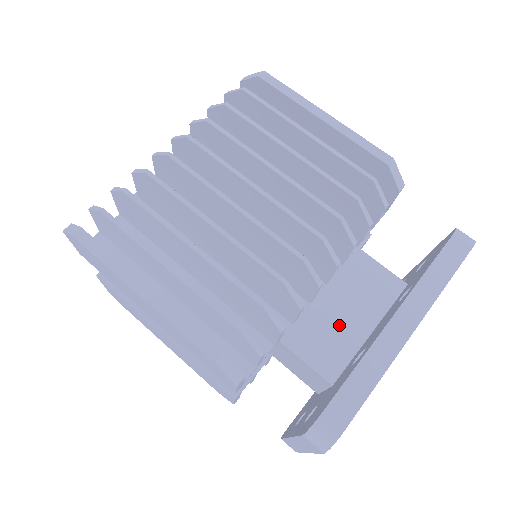
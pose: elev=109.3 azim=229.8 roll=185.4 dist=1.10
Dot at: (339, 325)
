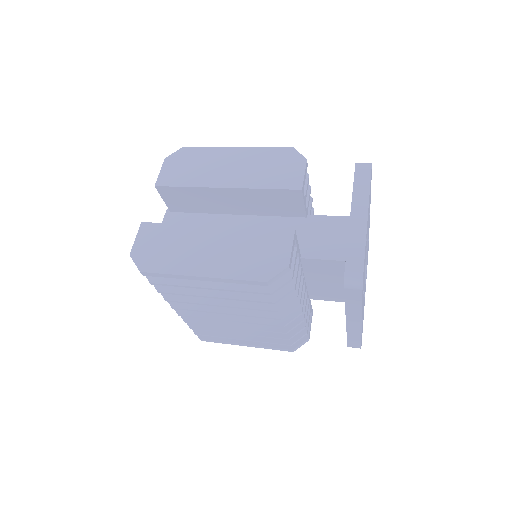
Dot at: occluded
